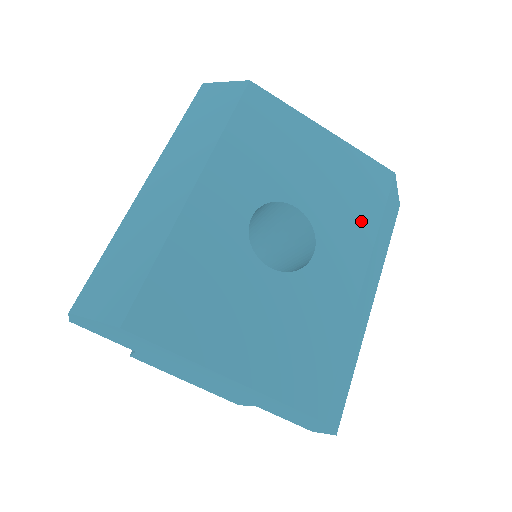
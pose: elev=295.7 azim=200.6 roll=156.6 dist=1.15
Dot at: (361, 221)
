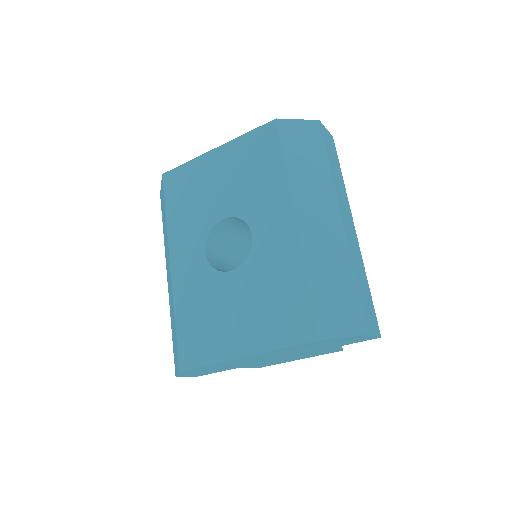
Dot at: (270, 181)
